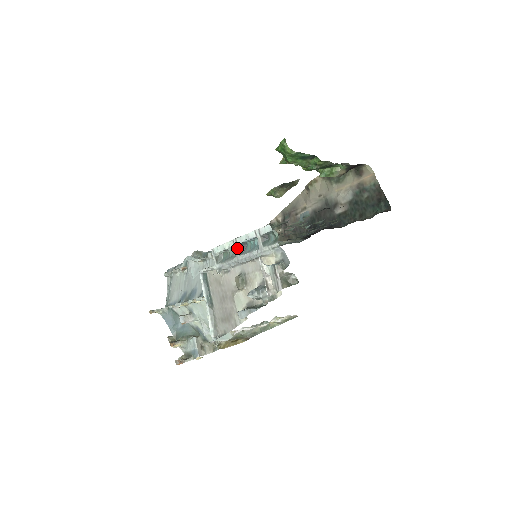
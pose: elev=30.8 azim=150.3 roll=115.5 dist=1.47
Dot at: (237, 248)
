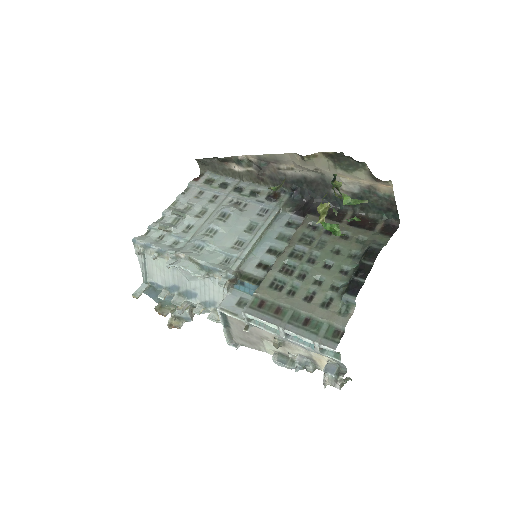
Dot at: (283, 334)
